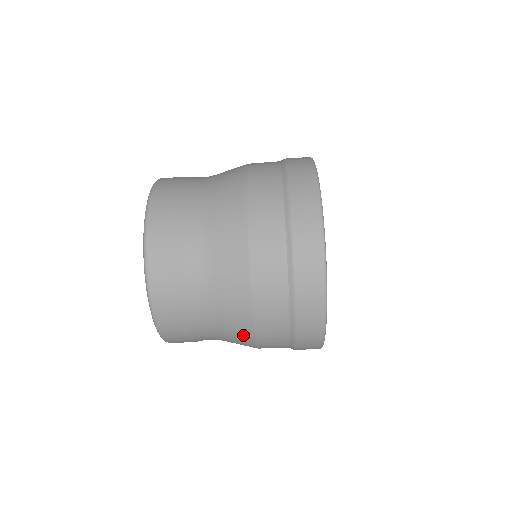
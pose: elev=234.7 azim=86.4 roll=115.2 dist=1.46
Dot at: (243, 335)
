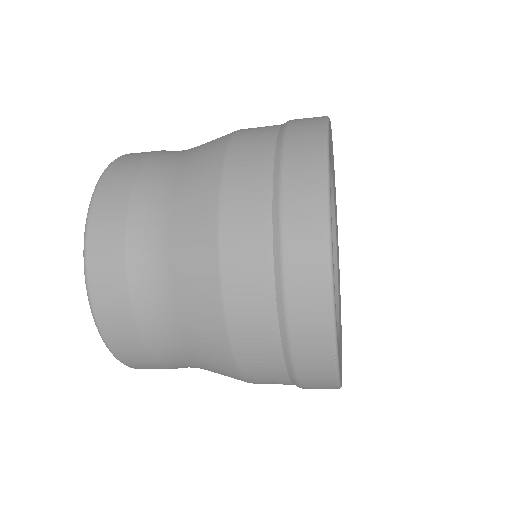
Dot at: (232, 377)
